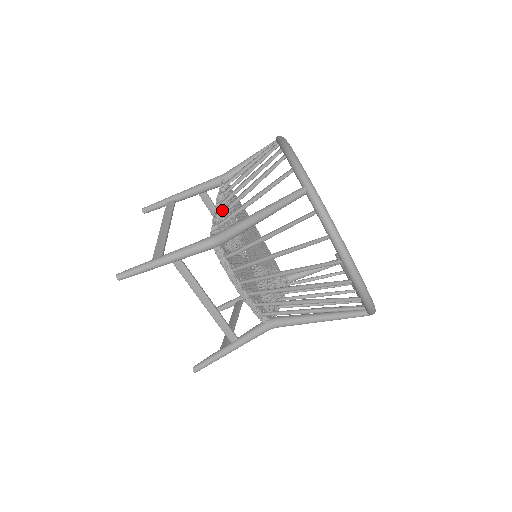
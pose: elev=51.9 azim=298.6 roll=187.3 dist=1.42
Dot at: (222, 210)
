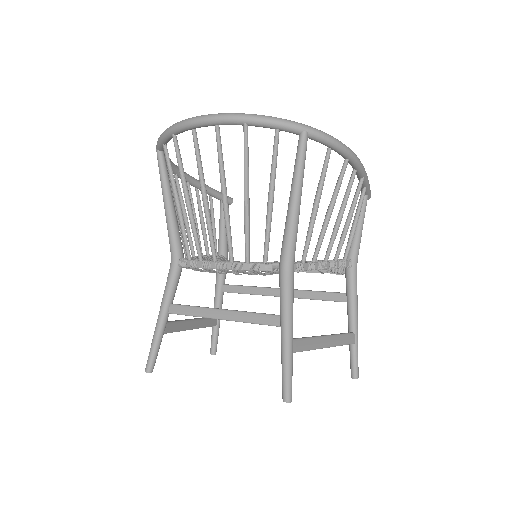
Dot at: (197, 257)
